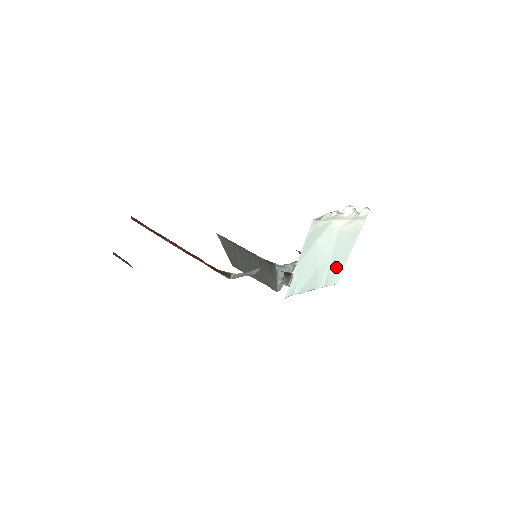
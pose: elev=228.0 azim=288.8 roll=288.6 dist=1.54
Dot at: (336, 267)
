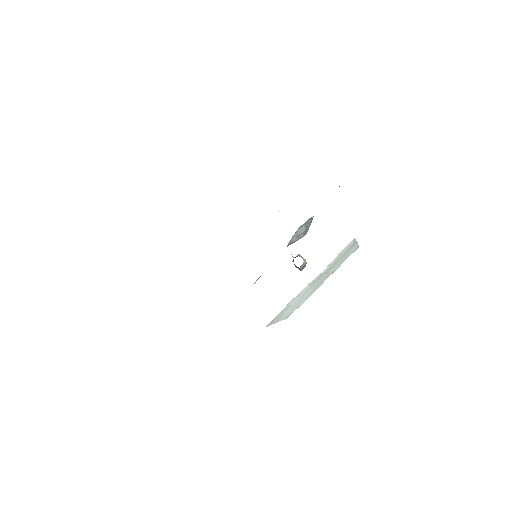
Dot at: (343, 258)
